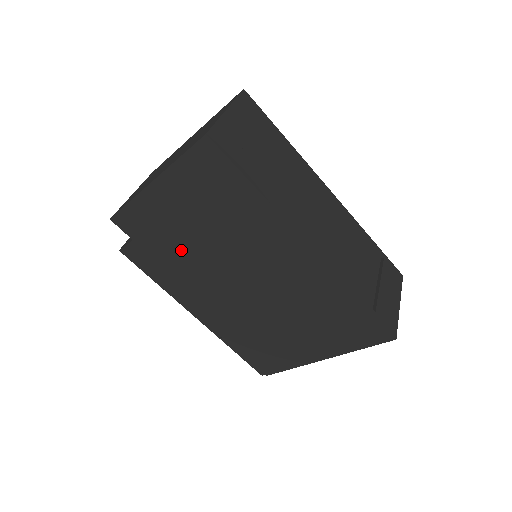
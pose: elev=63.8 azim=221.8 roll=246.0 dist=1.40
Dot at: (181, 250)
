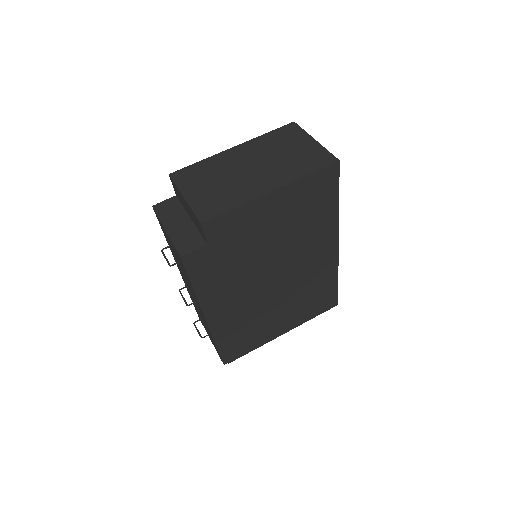
Dot at: (247, 252)
